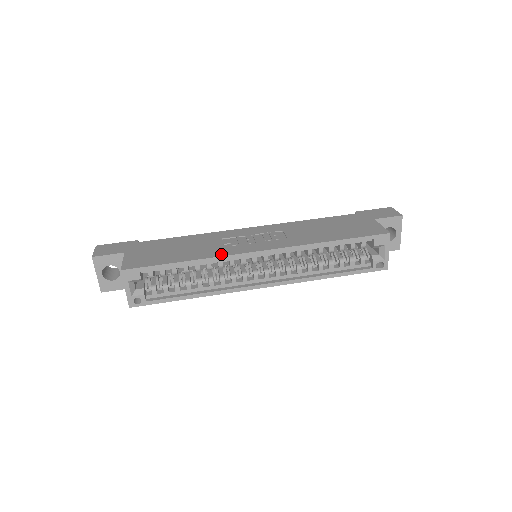
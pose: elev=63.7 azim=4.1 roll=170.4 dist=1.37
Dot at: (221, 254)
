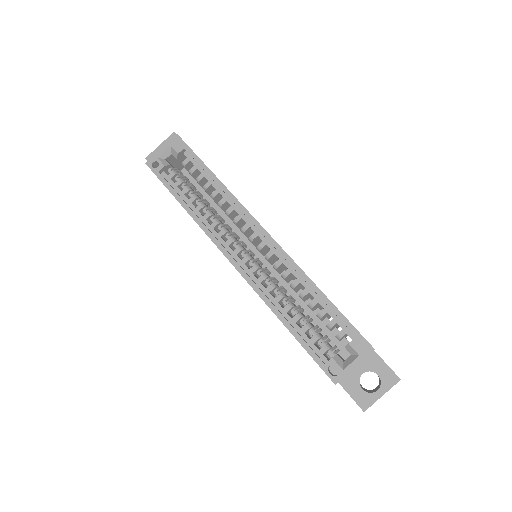
Dot at: occluded
